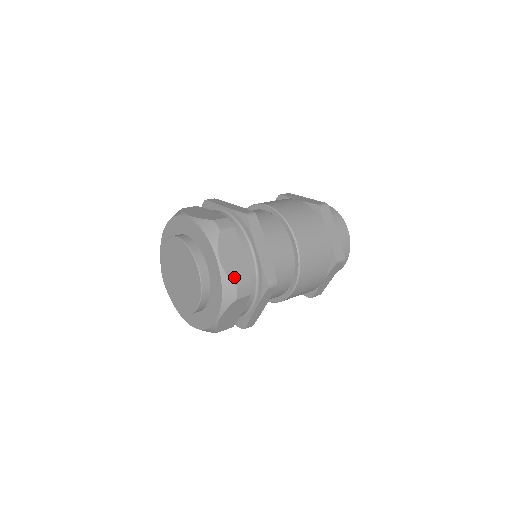
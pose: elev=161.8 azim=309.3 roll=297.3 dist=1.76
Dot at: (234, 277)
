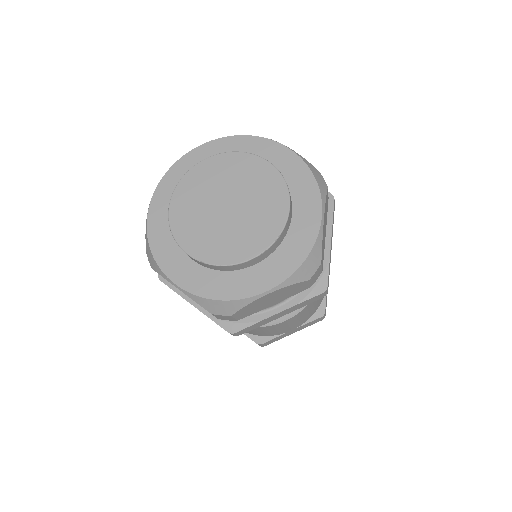
Dot at: occluded
